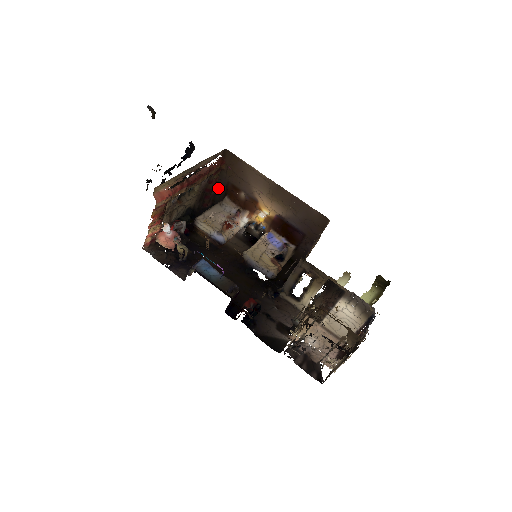
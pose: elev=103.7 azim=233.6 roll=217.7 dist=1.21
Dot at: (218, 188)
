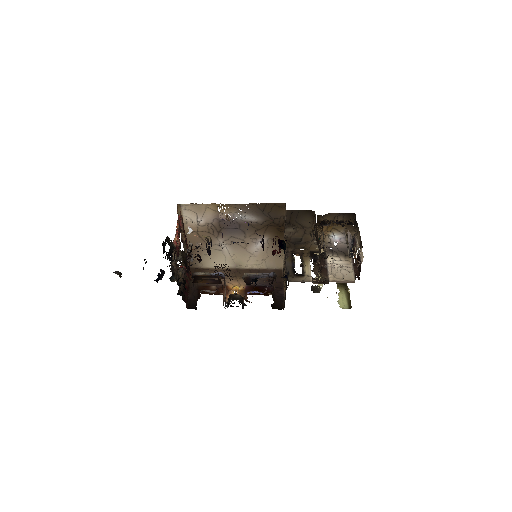
Dot at: (190, 294)
